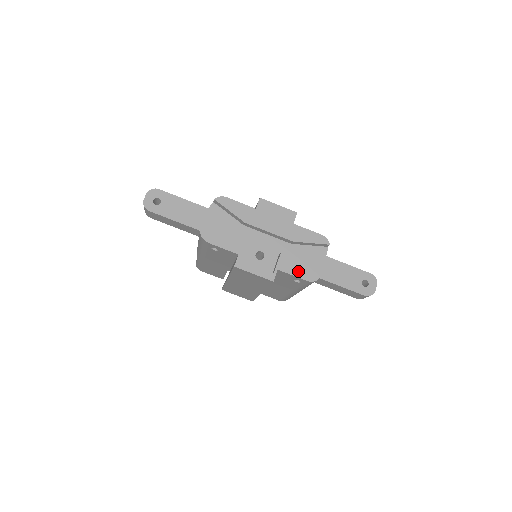
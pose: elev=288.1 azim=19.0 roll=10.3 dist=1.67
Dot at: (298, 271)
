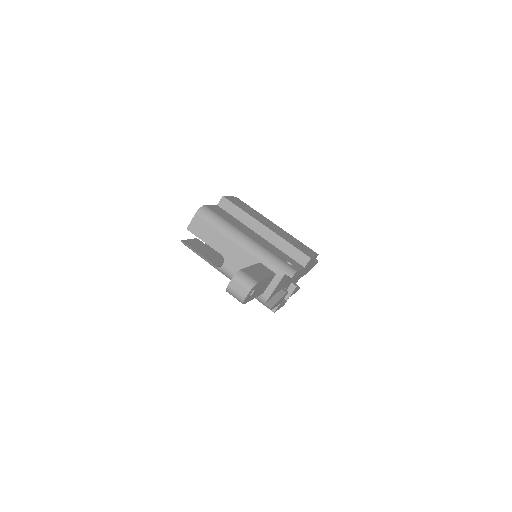
Dot at: (296, 290)
